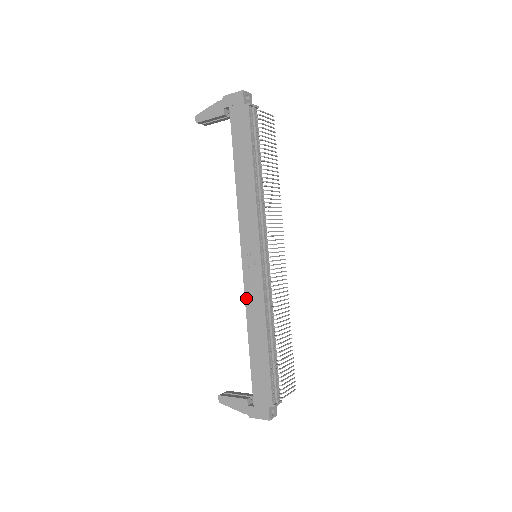
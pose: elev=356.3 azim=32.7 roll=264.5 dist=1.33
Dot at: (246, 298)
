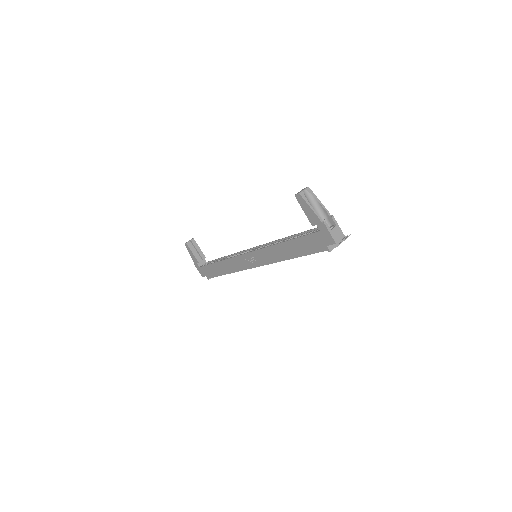
Dot at: (232, 259)
